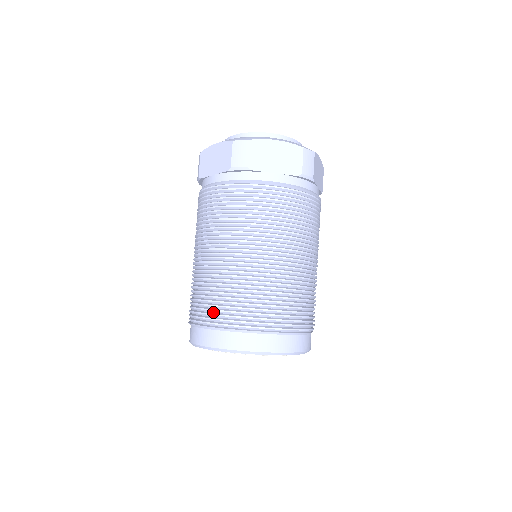
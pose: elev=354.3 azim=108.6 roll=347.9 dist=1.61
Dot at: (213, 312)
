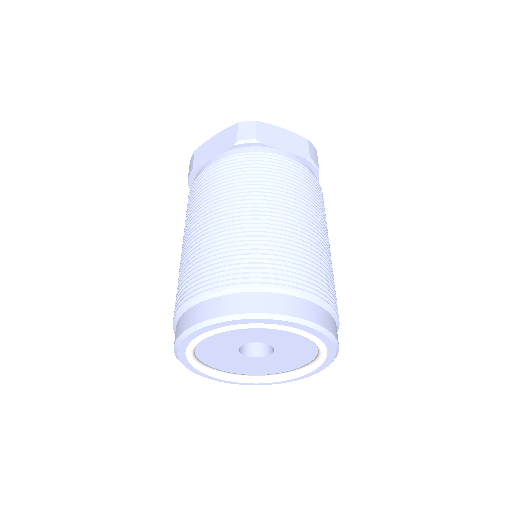
Dot at: (221, 276)
